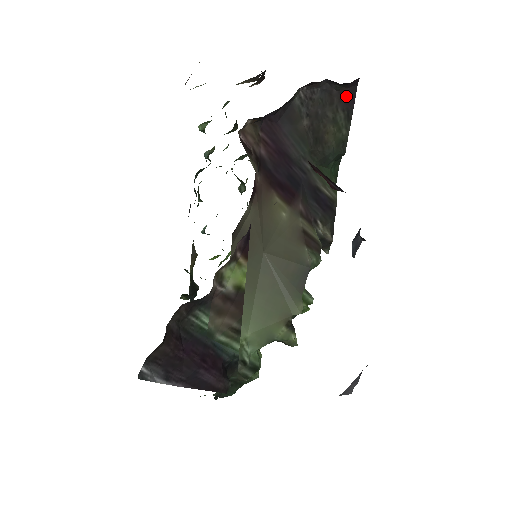
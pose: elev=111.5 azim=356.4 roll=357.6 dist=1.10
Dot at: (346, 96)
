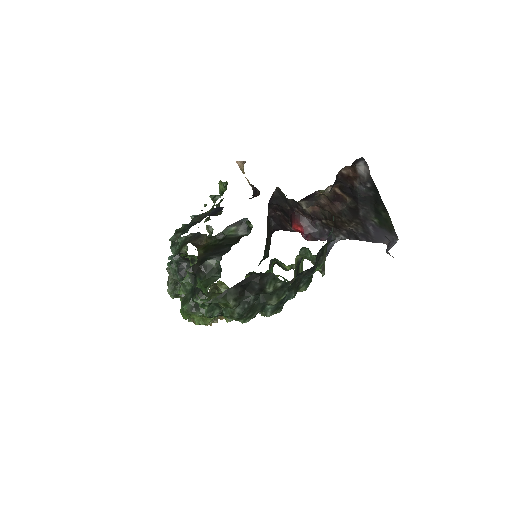
Dot at: (271, 234)
